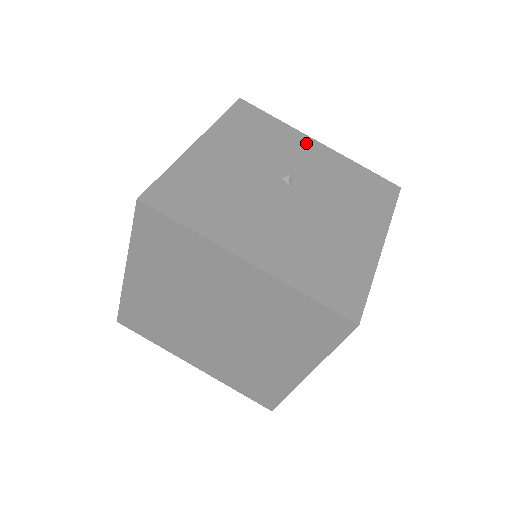
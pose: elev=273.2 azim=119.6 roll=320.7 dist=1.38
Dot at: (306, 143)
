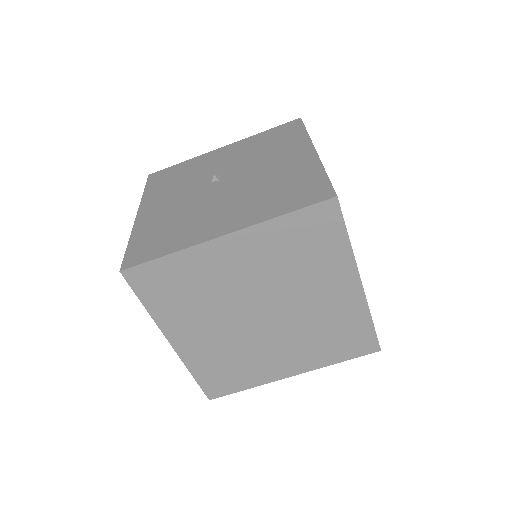
Dot at: (213, 155)
